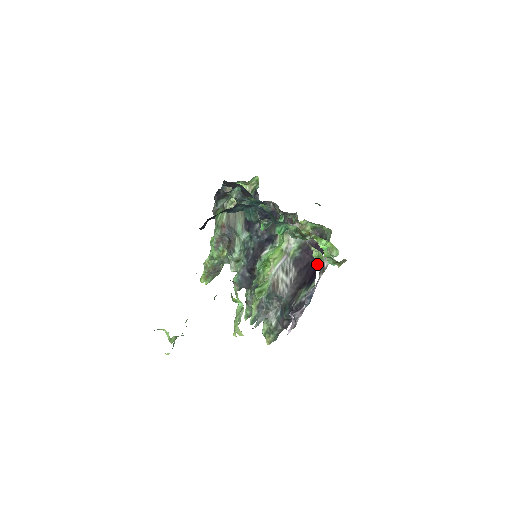
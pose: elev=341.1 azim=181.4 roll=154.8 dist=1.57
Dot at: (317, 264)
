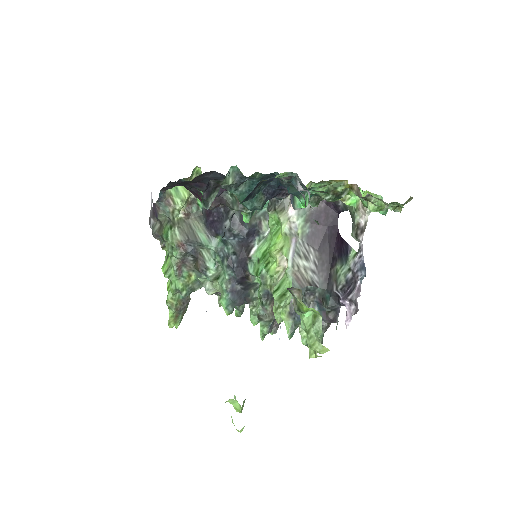
Dot at: (337, 230)
